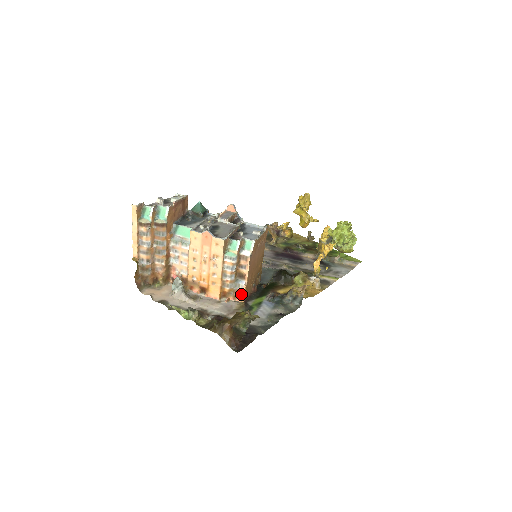
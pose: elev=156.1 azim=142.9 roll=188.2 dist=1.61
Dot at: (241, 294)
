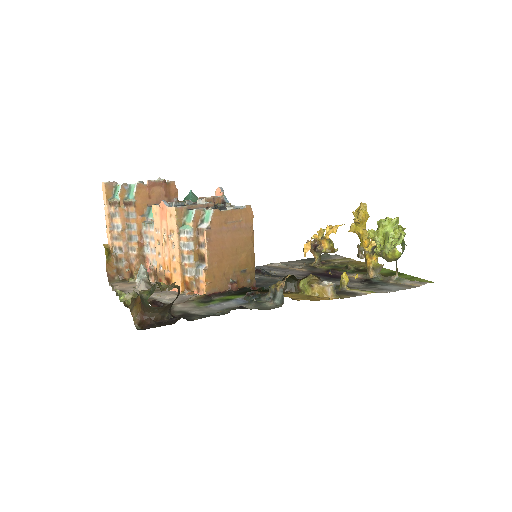
Dot at: (202, 283)
